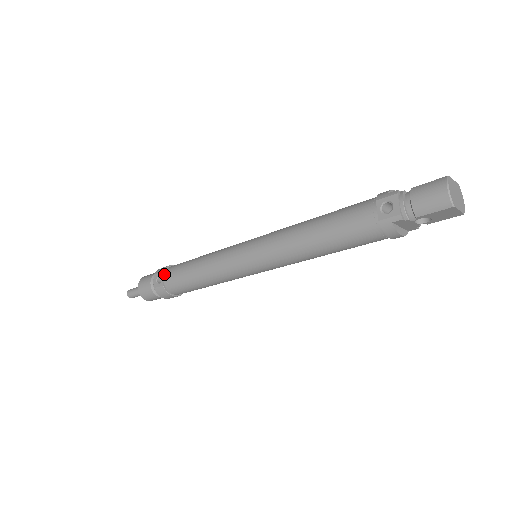
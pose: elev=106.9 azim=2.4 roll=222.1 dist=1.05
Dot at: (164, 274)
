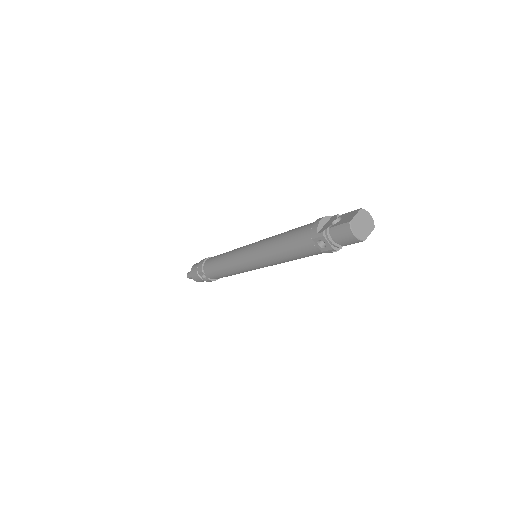
Dot at: (204, 273)
